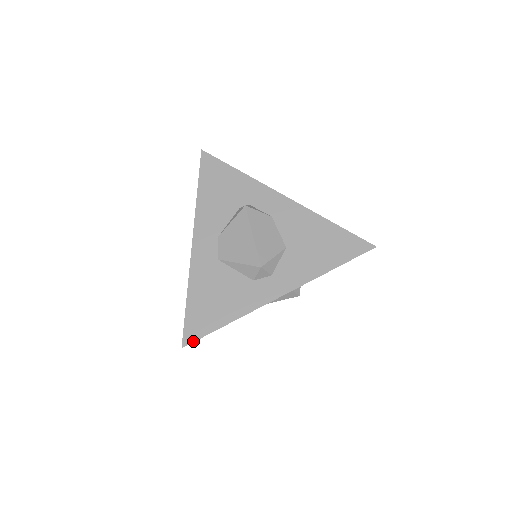
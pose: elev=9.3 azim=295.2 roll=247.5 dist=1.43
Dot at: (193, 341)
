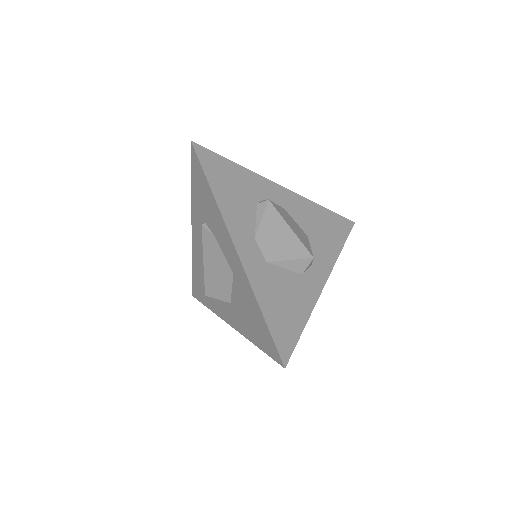
Dot at: (290, 356)
